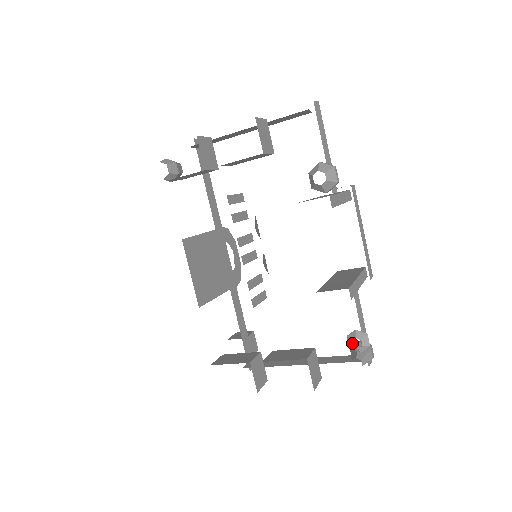
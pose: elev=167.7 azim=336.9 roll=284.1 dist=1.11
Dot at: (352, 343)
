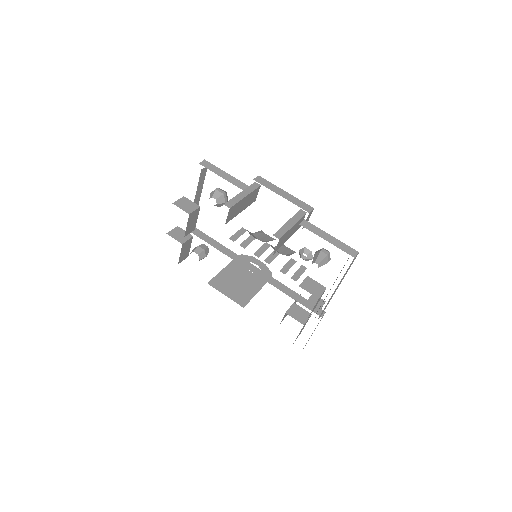
Dot at: (306, 258)
